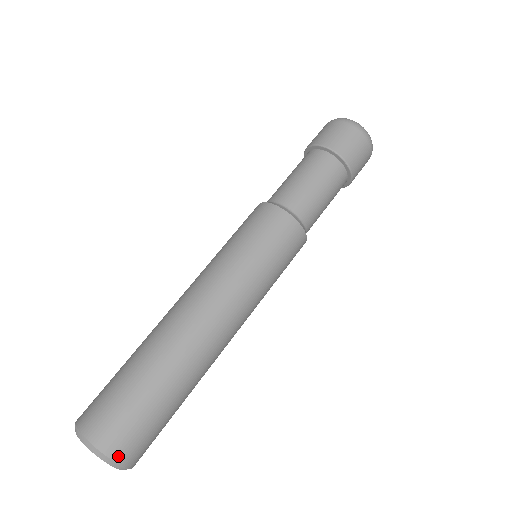
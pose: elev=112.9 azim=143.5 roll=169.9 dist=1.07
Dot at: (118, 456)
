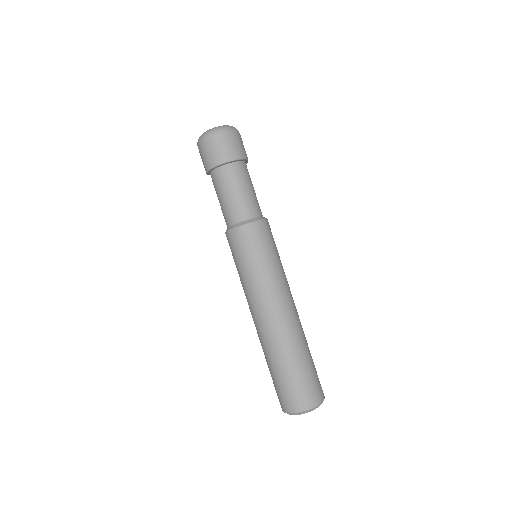
Dot at: (309, 406)
